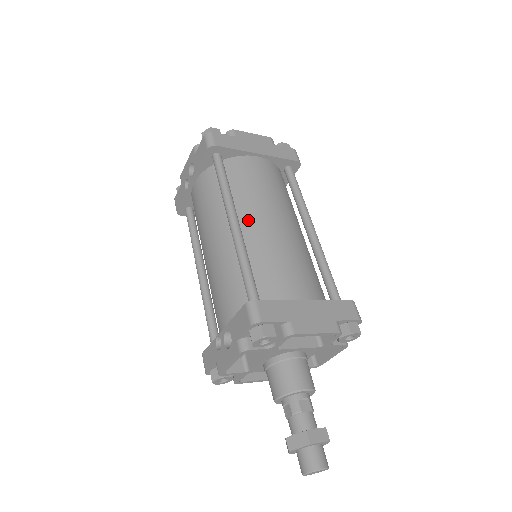
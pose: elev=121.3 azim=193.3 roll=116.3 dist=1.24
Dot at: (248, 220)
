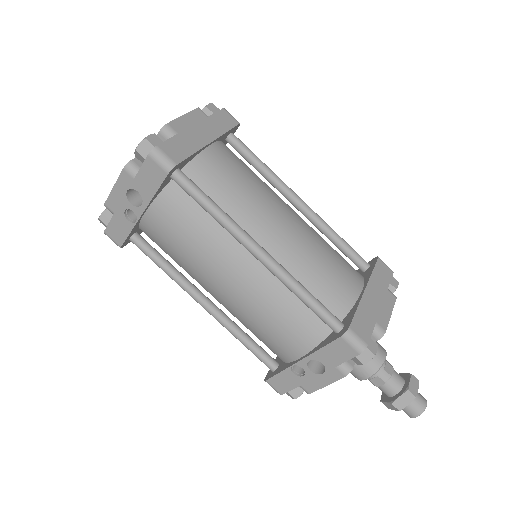
Dot at: (263, 237)
